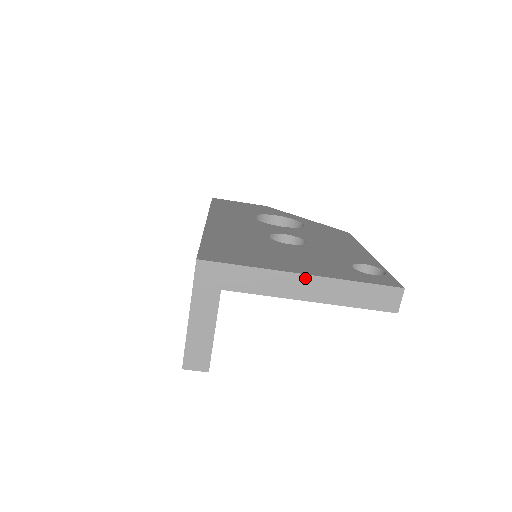
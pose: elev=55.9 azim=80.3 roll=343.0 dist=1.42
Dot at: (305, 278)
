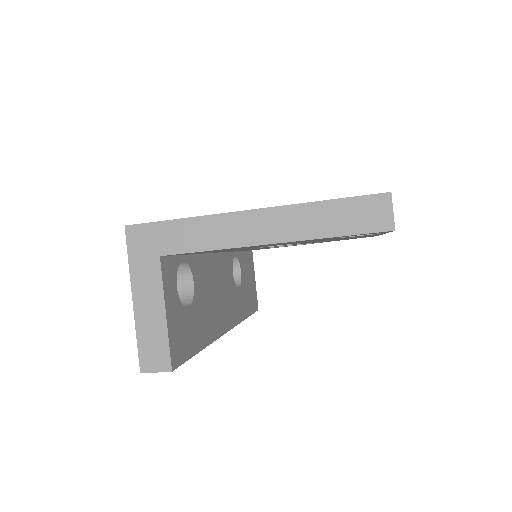
Dot at: (253, 214)
